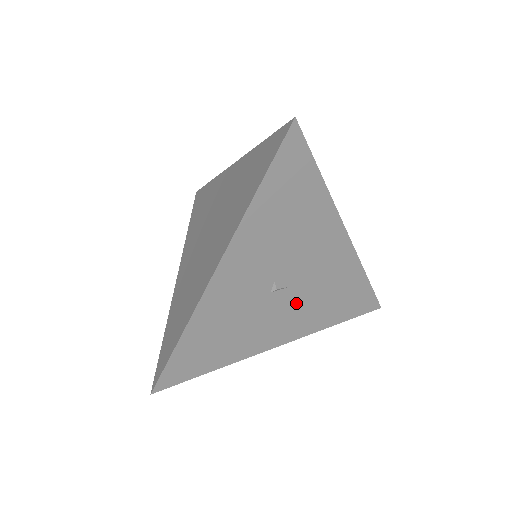
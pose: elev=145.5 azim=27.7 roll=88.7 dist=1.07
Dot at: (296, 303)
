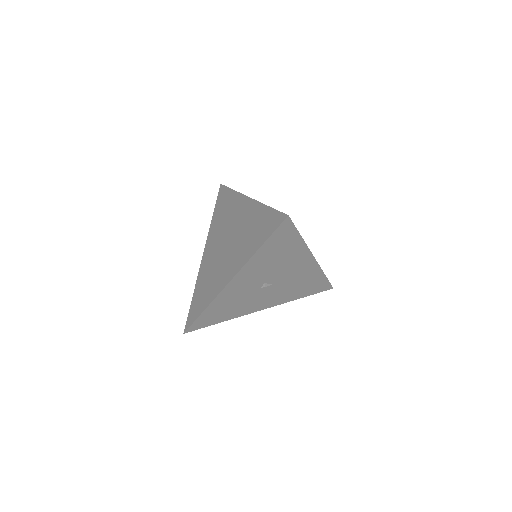
Dot at: (276, 291)
